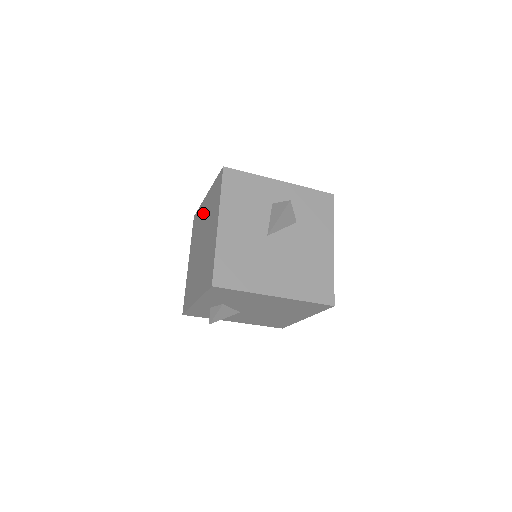
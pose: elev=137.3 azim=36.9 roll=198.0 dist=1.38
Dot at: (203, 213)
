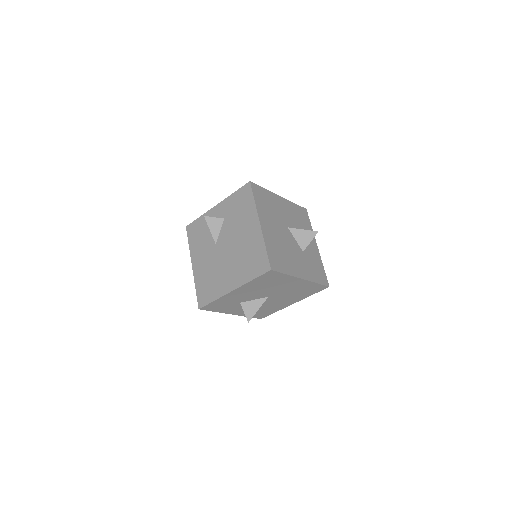
Dot at: occluded
